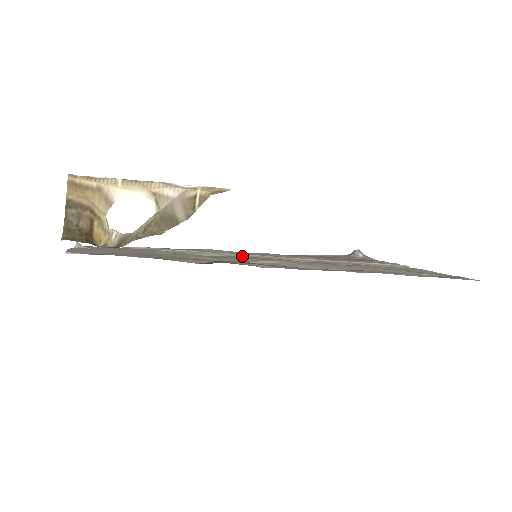
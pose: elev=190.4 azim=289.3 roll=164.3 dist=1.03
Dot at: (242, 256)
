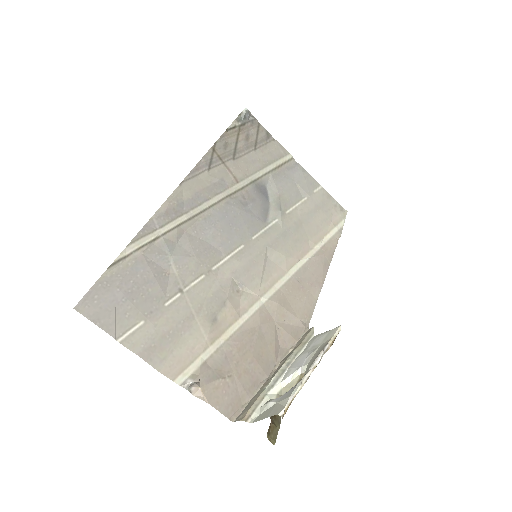
Dot at: (207, 212)
